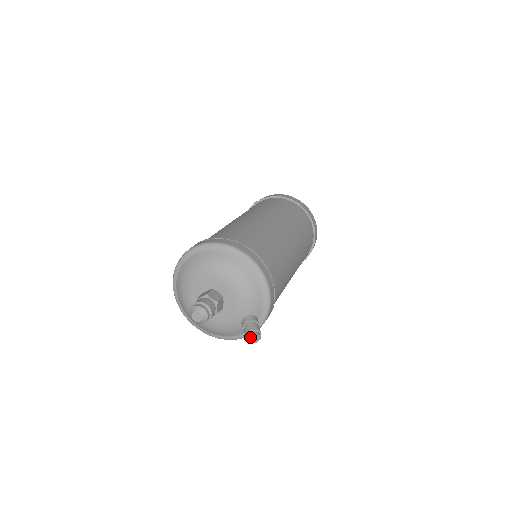
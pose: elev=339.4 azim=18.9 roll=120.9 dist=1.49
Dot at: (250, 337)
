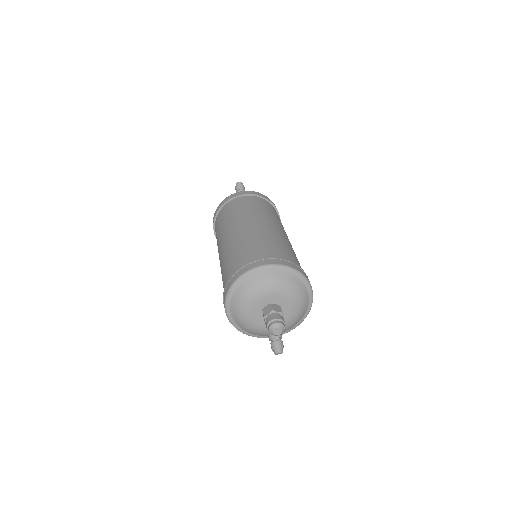
Dot at: (280, 352)
